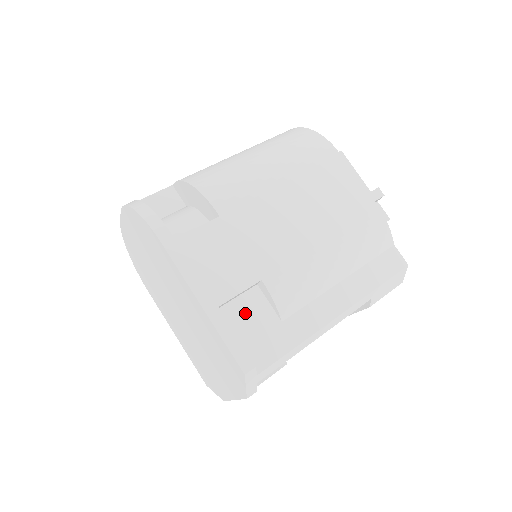
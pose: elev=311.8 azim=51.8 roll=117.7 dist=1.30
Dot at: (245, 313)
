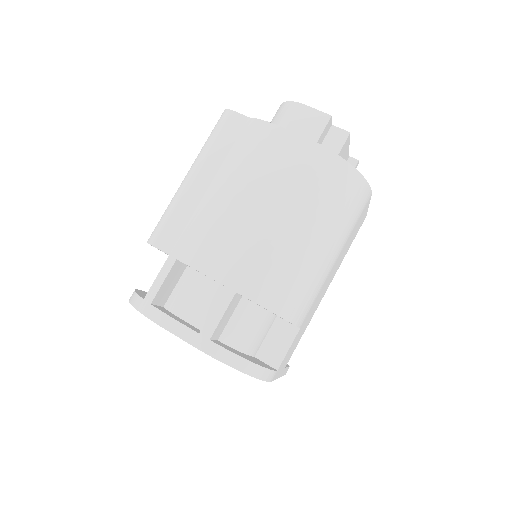
Dot at: occluded
